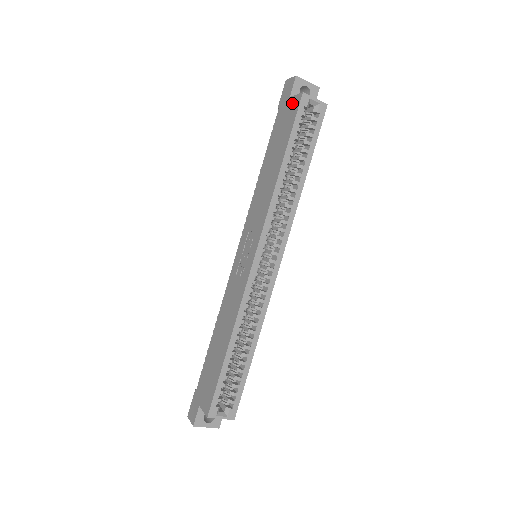
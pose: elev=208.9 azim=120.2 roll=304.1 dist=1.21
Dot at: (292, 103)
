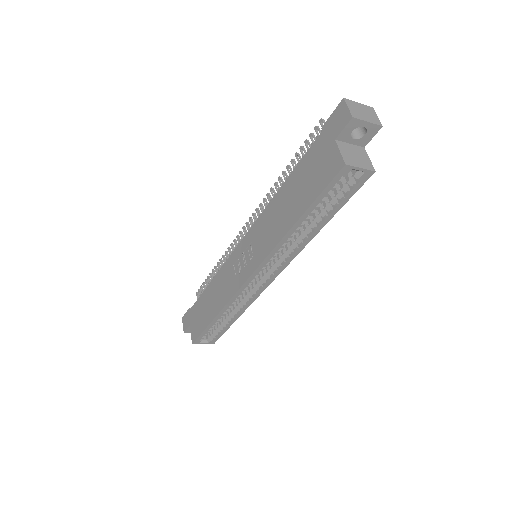
Dot at: (332, 157)
